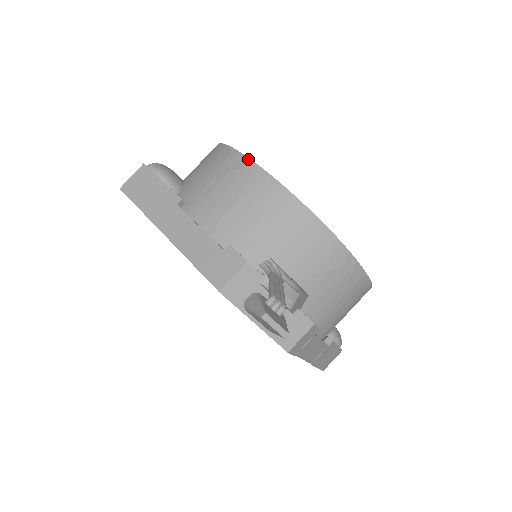
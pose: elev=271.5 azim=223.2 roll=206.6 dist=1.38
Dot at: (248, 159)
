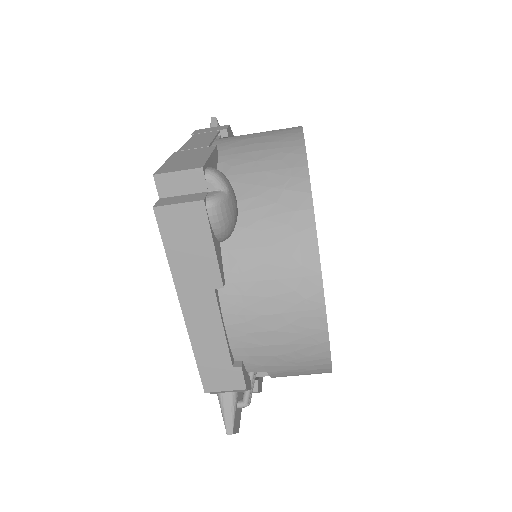
Dot at: (323, 298)
